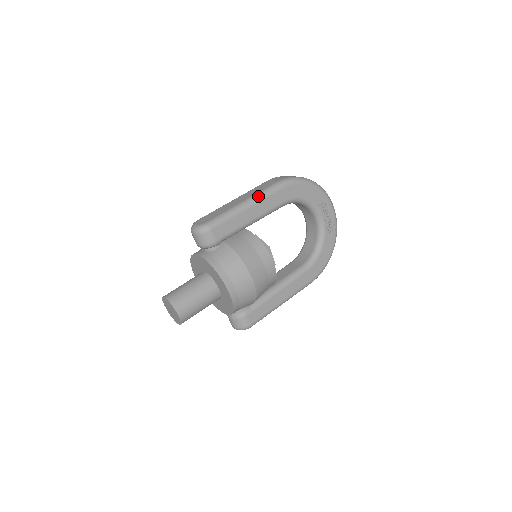
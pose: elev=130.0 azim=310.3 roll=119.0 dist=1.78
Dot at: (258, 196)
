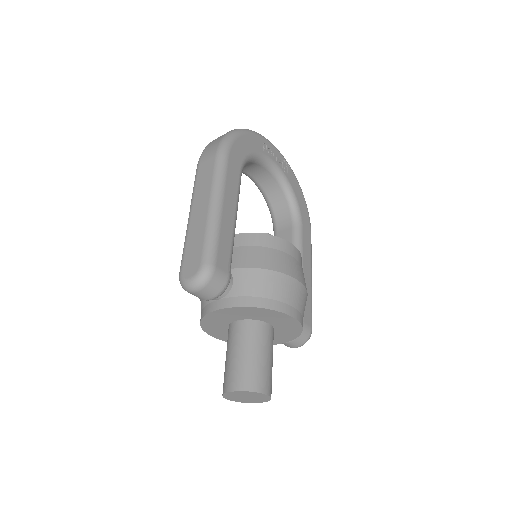
Dot at: (217, 187)
